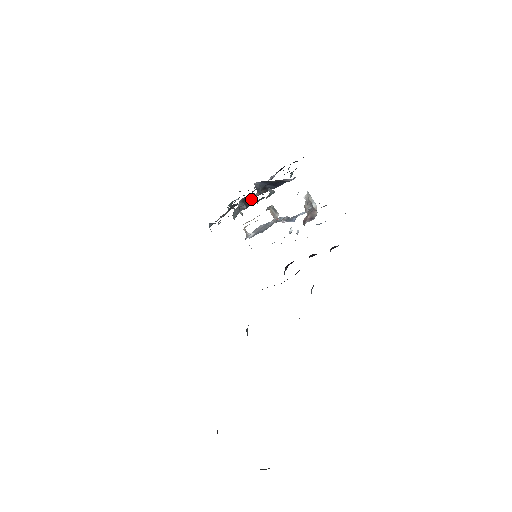
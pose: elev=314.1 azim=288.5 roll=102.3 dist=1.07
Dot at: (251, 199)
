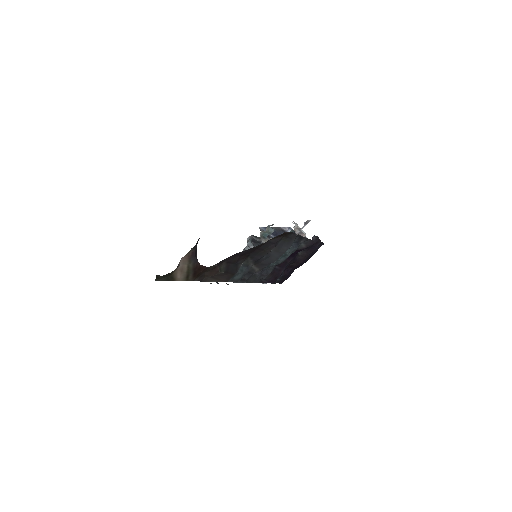
Dot at: occluded
